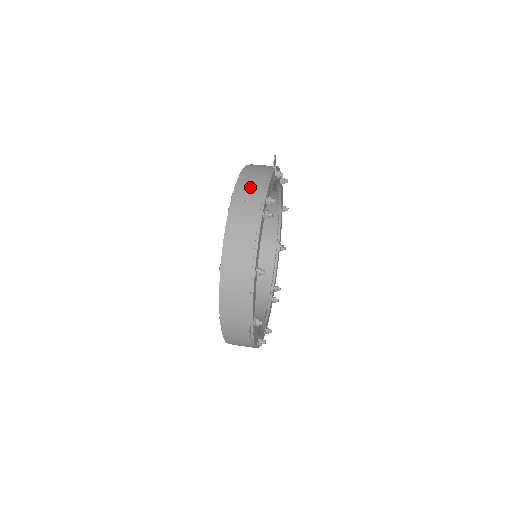
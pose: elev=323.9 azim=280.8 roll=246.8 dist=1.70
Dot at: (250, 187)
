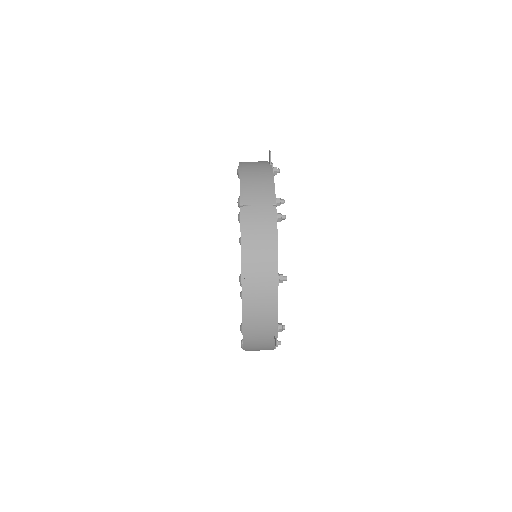
Dot at: (256, 190)
